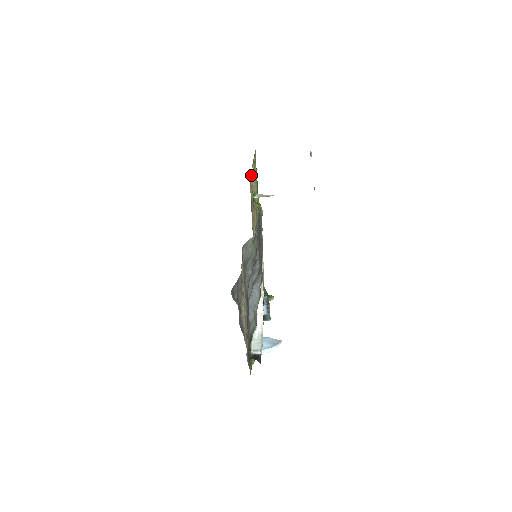
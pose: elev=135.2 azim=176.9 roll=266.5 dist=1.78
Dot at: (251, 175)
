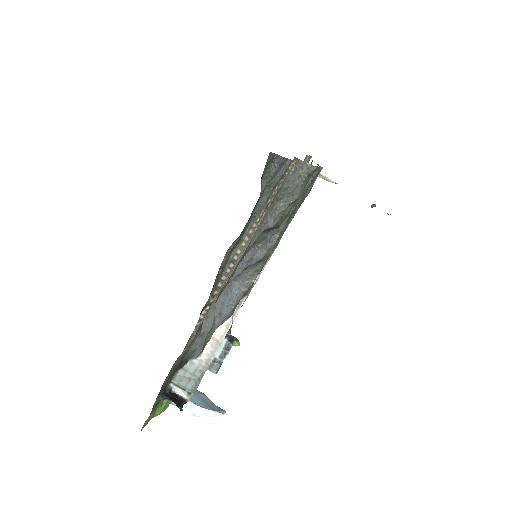
Dot at: (307, 157)
